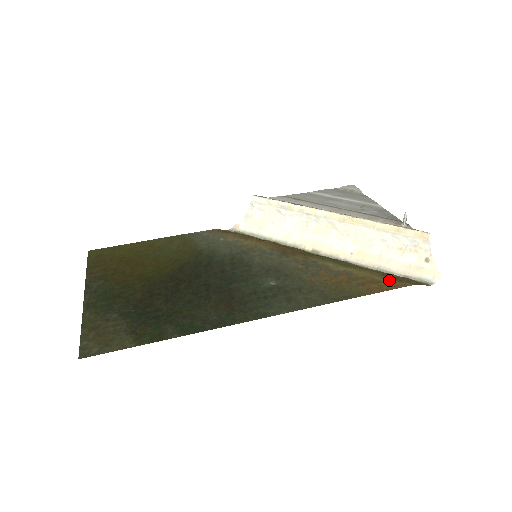
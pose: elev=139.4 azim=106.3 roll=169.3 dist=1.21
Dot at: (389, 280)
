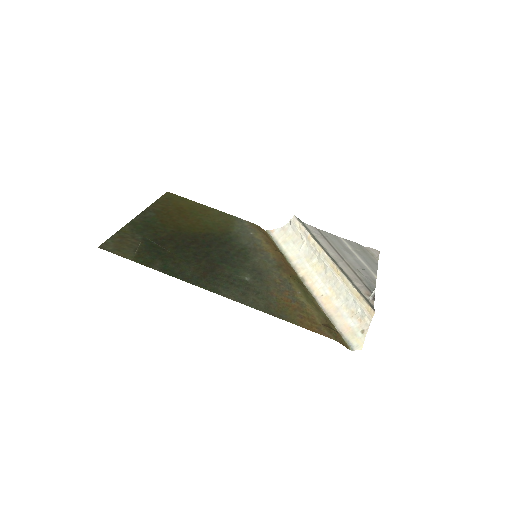
Dot at: (323, 327)
